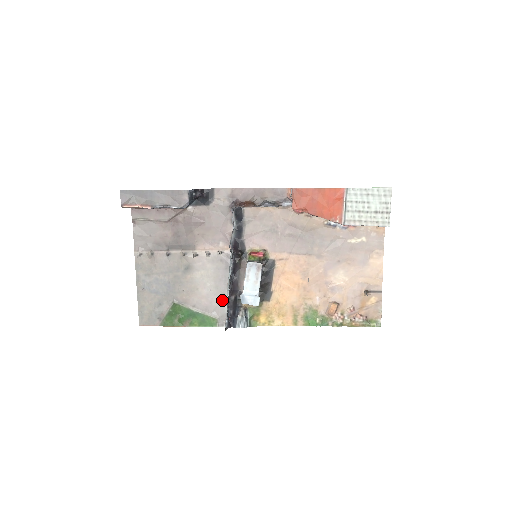
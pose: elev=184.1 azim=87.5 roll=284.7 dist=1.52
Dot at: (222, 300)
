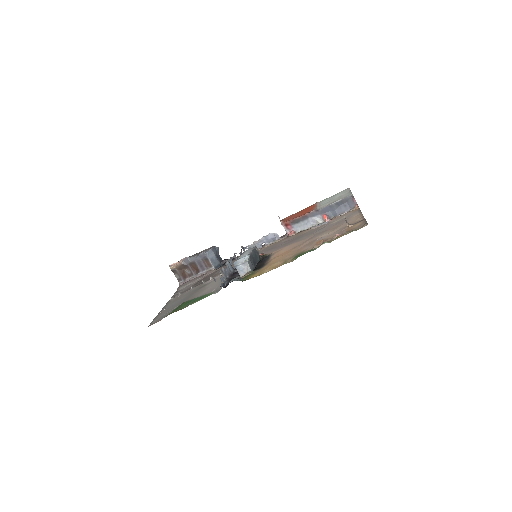
Dot at: occluded
